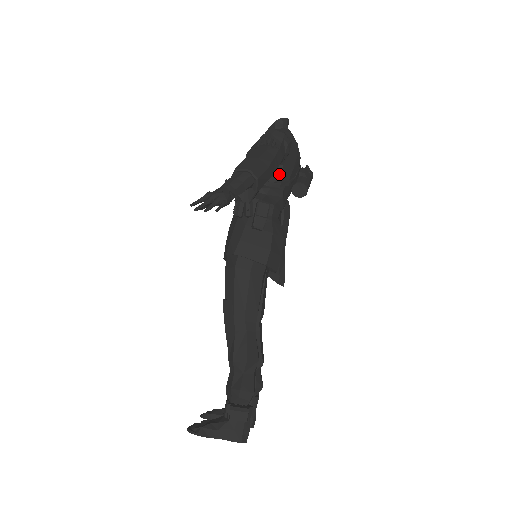
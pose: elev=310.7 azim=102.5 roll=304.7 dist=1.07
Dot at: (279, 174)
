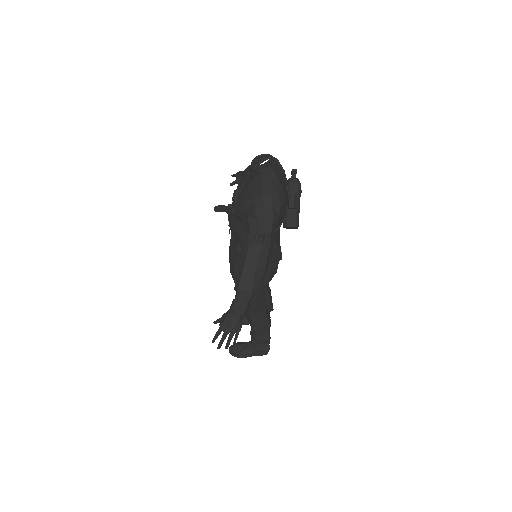
Dot at: occluded
